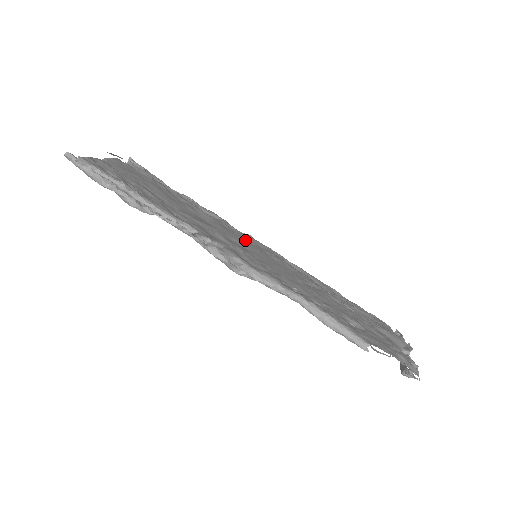
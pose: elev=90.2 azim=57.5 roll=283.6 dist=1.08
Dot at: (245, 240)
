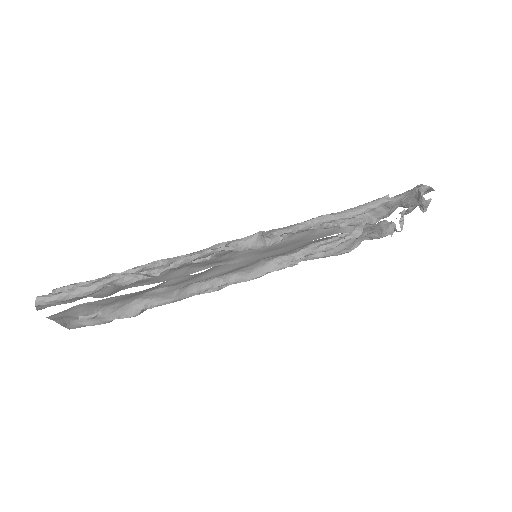
Dot at: (234, 267)
